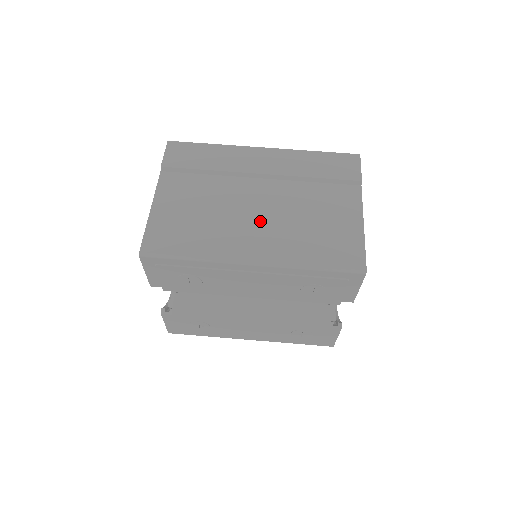
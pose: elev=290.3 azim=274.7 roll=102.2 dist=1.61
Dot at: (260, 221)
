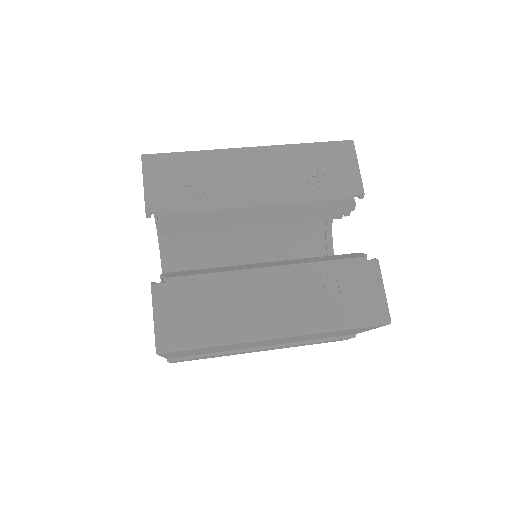
Dot at: occluded
